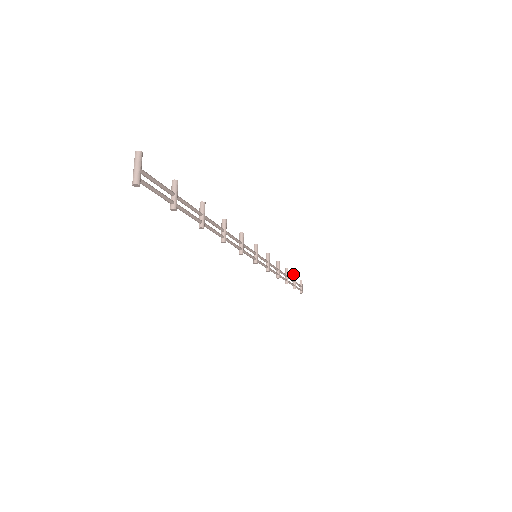
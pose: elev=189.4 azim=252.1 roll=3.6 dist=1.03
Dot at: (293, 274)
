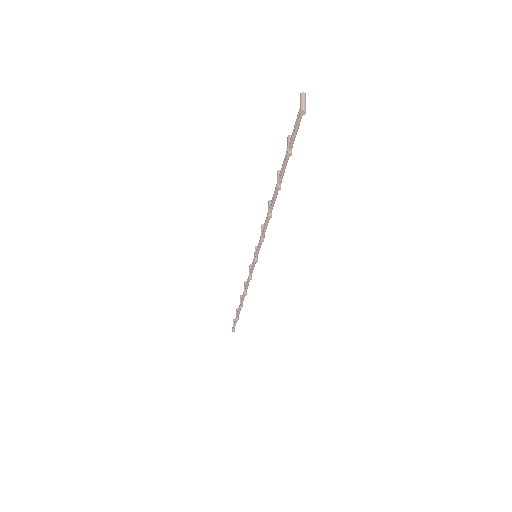
Dot at: occluded
